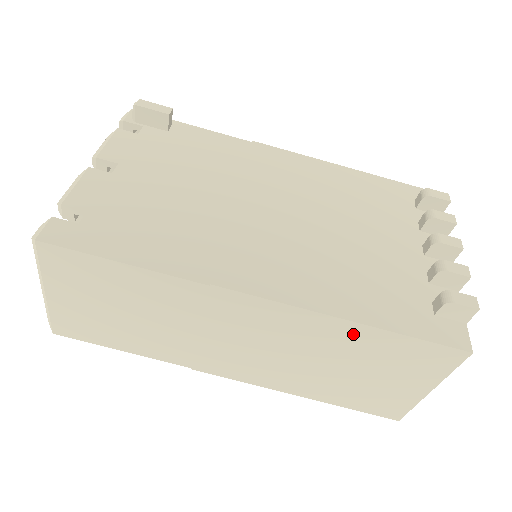
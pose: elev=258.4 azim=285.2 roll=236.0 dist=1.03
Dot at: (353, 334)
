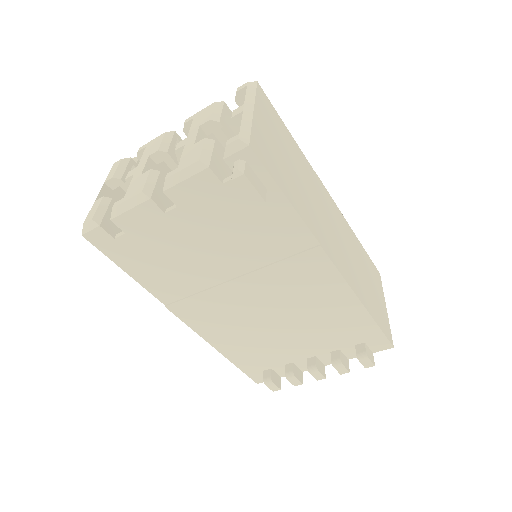
Dot at: occluded
